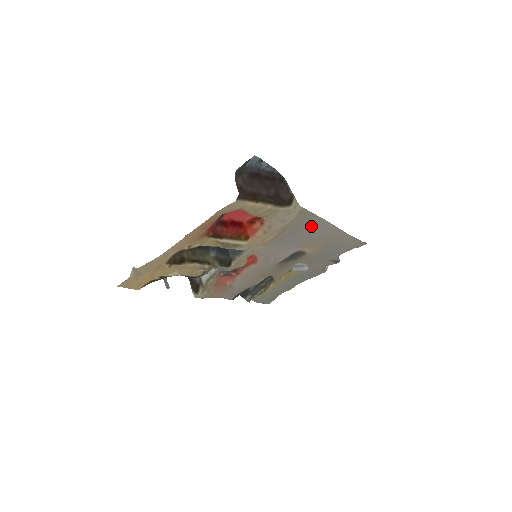
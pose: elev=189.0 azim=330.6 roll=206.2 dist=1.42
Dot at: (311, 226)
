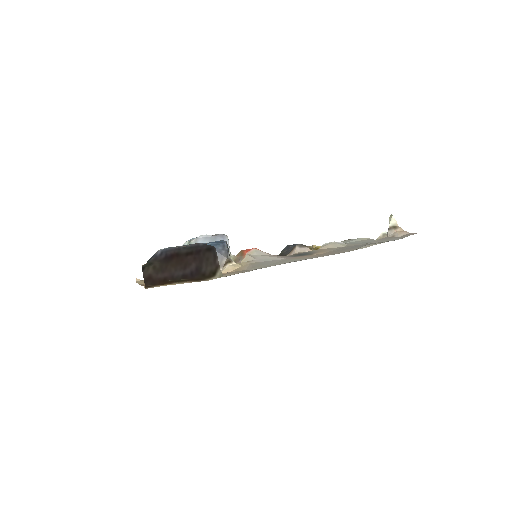
Dot at: (274, 264)
